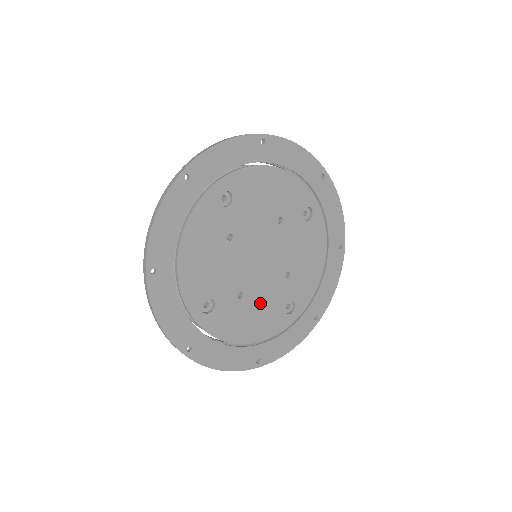
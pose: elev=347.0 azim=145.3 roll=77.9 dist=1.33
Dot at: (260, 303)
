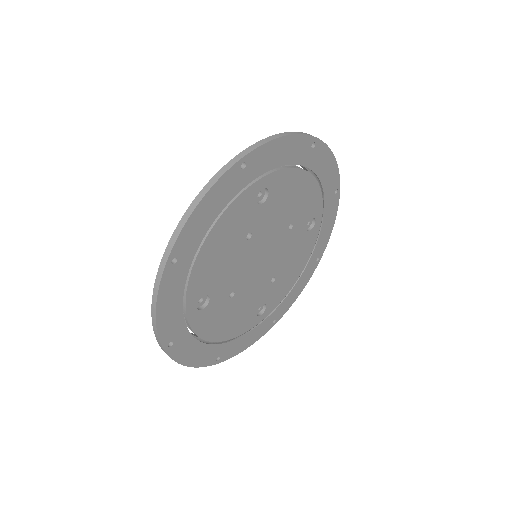
Dot at: (289, 259)
